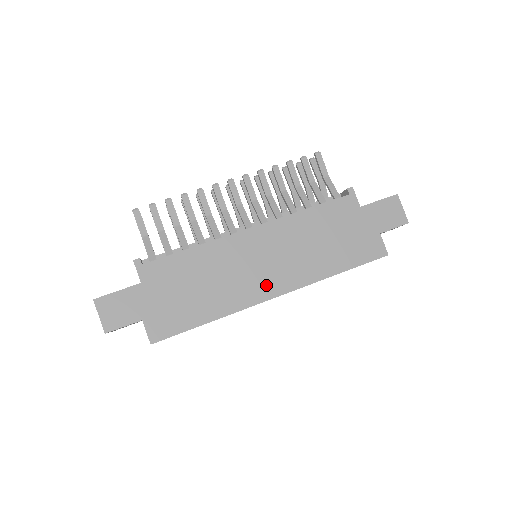
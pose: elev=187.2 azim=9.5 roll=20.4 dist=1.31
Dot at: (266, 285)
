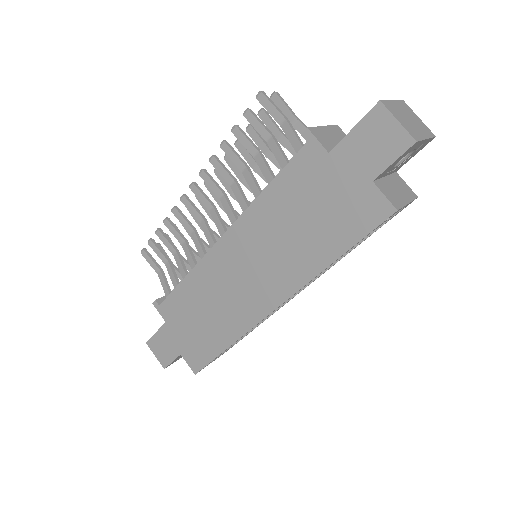
Dot at: (259, 299)
